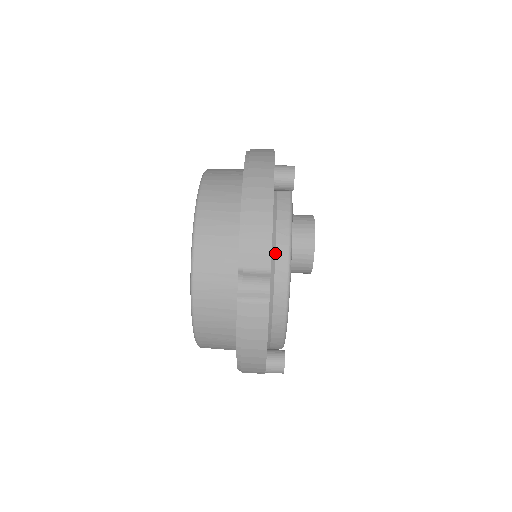
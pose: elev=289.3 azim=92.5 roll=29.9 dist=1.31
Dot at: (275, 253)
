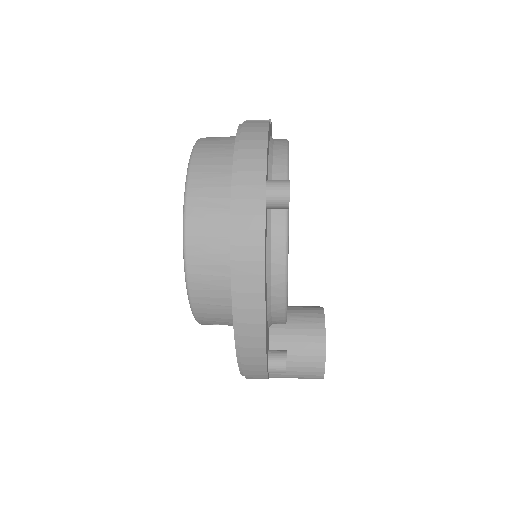
Dot at: occluded
